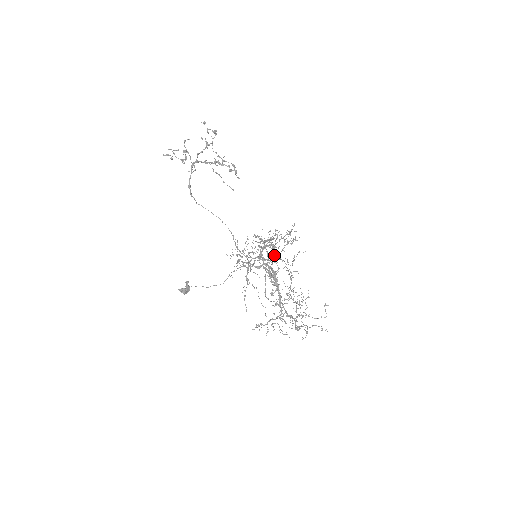
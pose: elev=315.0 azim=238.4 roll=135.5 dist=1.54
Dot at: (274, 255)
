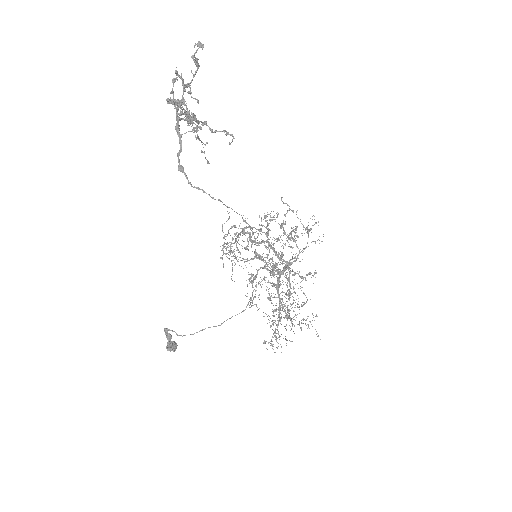
Dot at: (299, 250)
